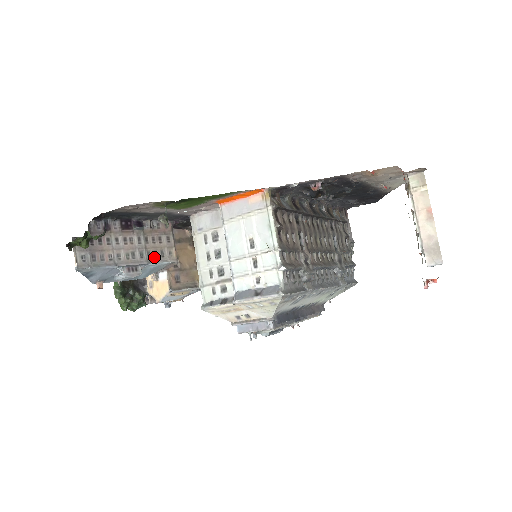
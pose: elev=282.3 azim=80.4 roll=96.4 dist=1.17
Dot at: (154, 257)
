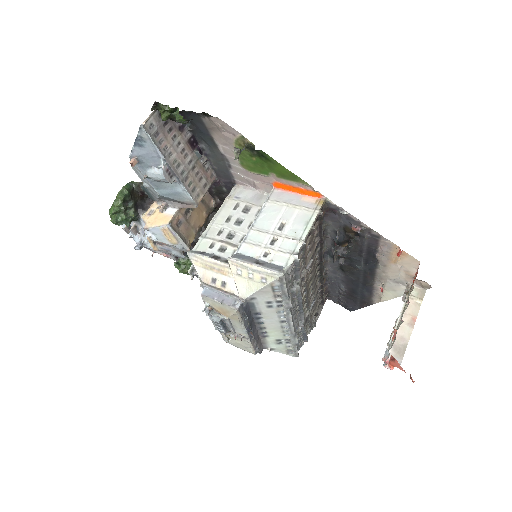
Dot at: (188, 184)
